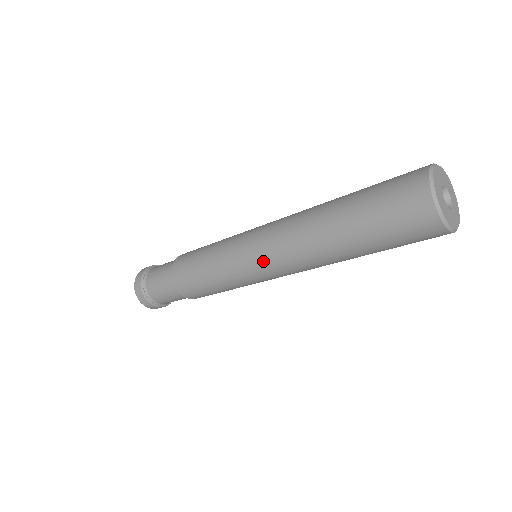
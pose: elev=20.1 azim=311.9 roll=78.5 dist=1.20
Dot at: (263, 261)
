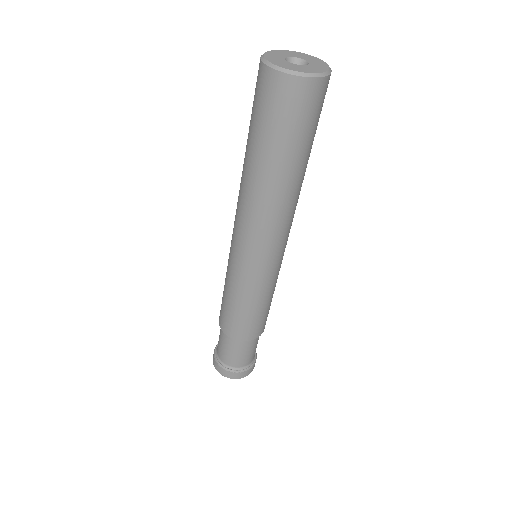
Dot at: (233, 229)
